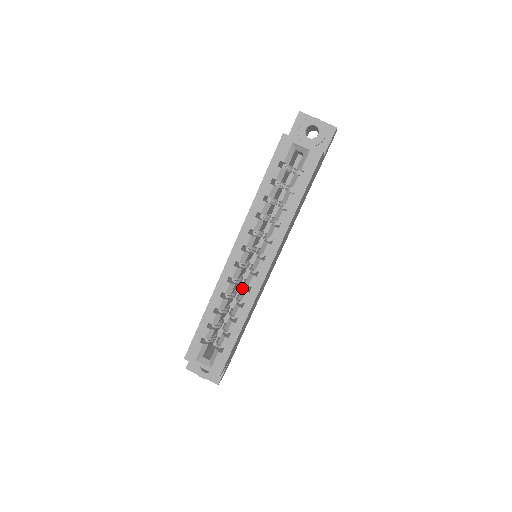
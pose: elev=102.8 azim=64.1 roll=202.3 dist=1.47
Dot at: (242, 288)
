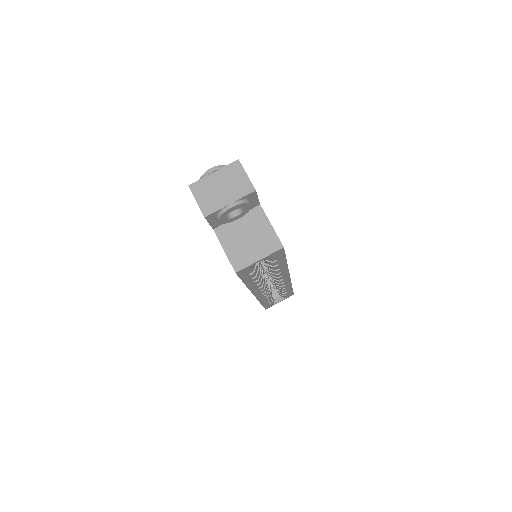
Dot at: occluded
